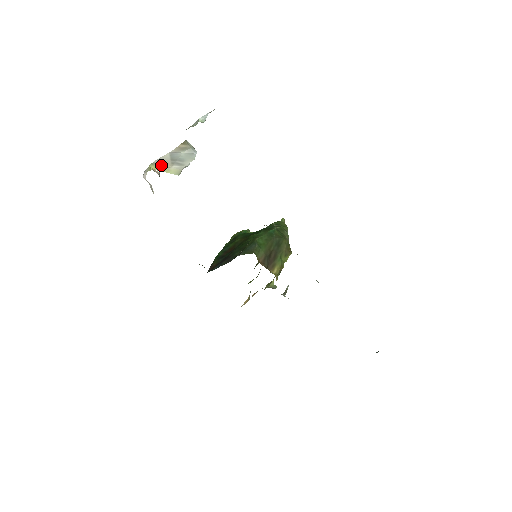
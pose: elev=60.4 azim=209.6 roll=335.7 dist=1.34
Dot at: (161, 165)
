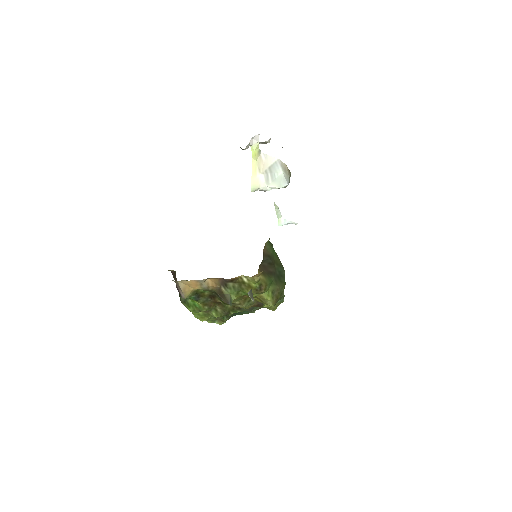
Dot at: (259, 162)
